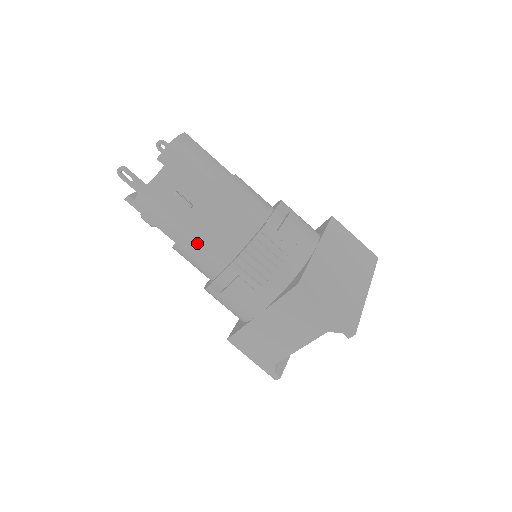
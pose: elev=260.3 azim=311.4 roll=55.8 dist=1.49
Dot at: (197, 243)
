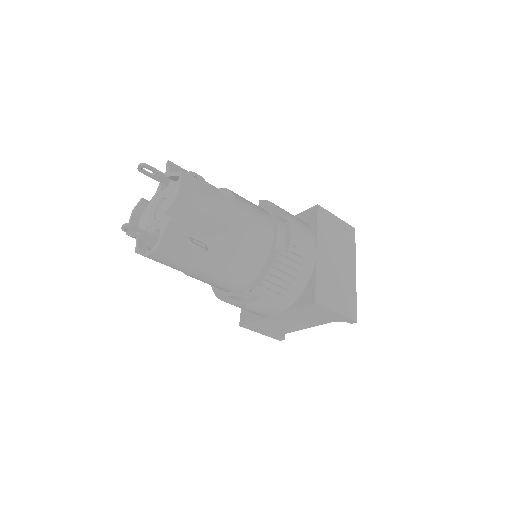
Dot at: (216, 277)
